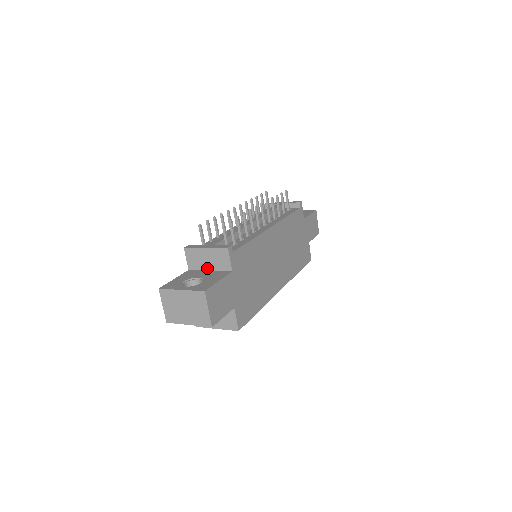
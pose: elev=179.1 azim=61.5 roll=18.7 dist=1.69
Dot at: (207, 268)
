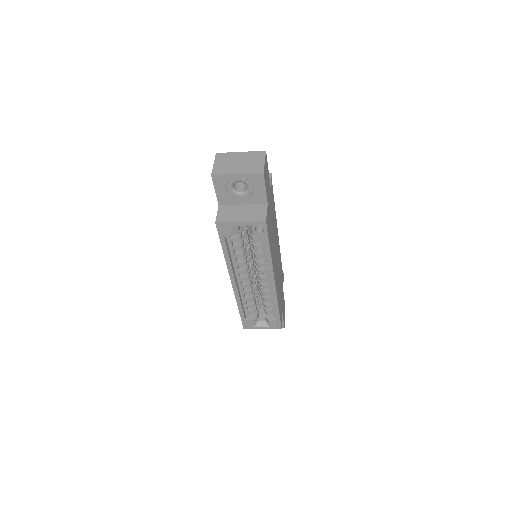
Dot at: occluded
